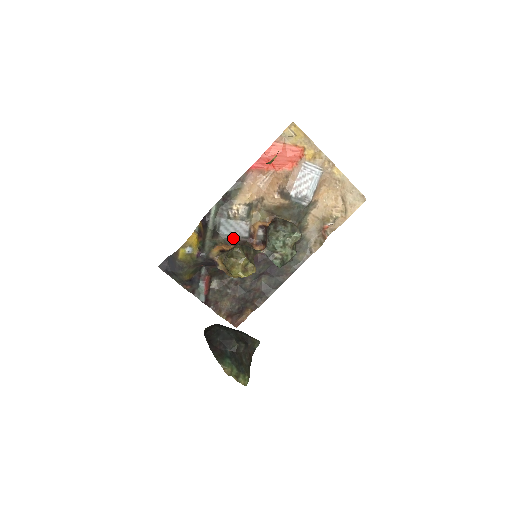
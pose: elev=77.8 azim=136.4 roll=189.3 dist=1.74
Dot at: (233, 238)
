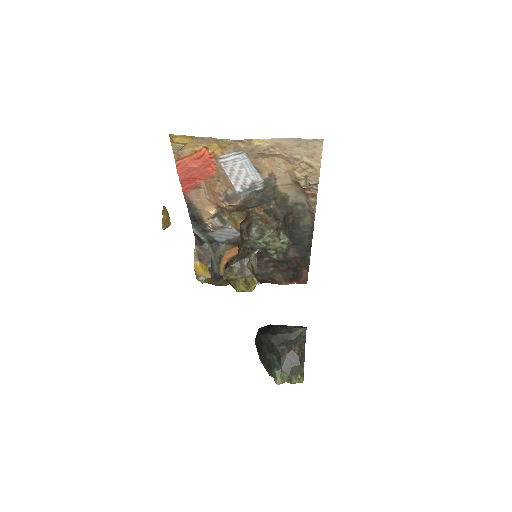
Dot at: (232, 241)
